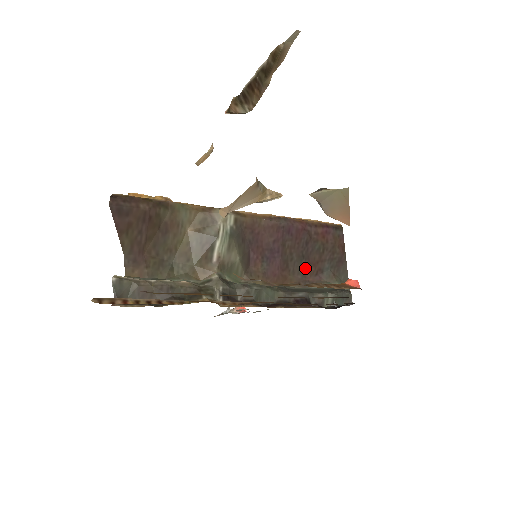
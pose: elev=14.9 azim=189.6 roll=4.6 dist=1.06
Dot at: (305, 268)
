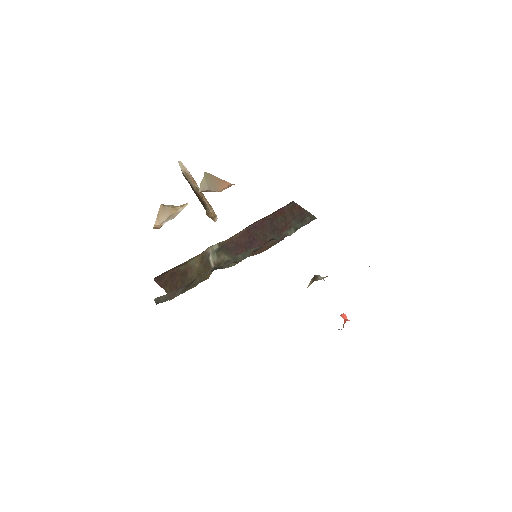
Dot at: (279, 234)
